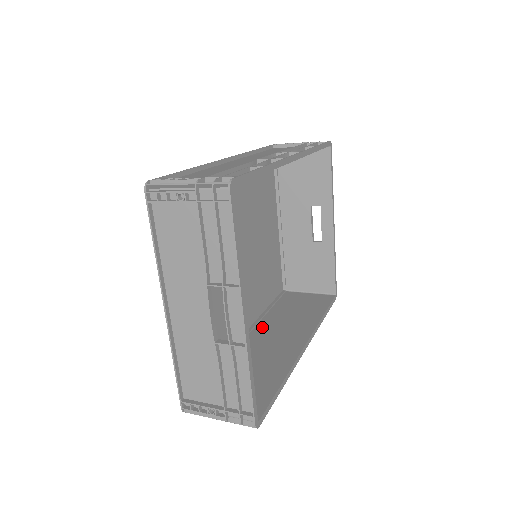
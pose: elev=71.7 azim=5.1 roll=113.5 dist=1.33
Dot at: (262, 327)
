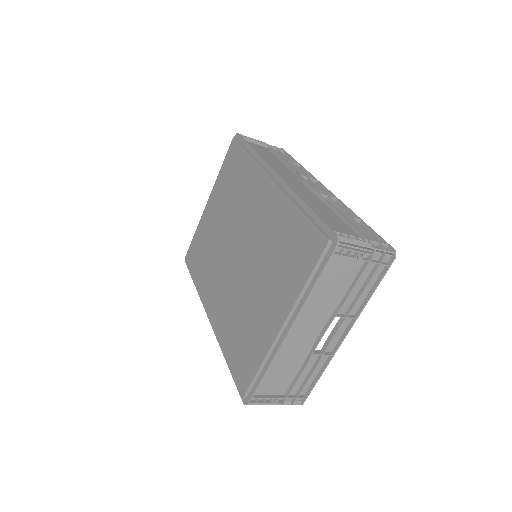
Dot at: occluded
